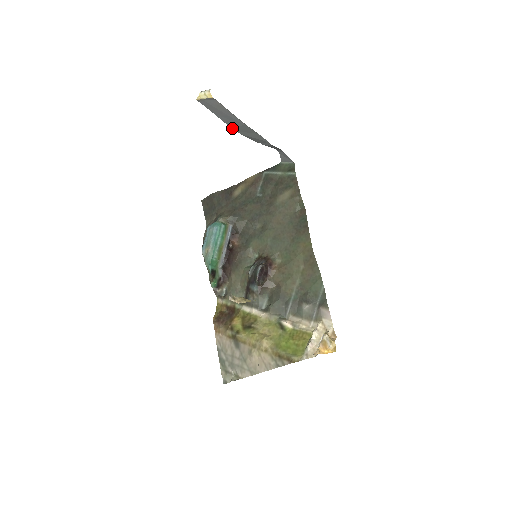
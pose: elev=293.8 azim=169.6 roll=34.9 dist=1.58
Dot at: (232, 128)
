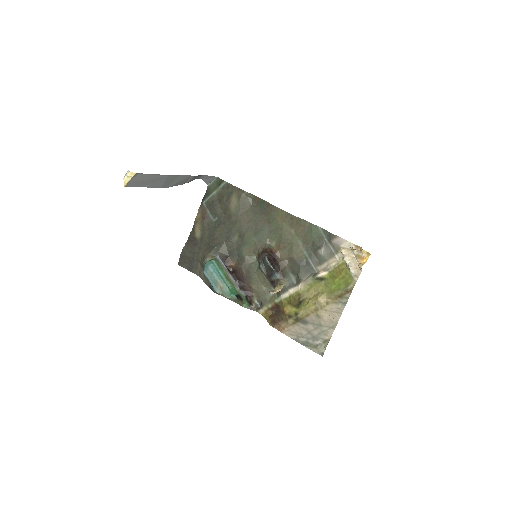
Dot at: occluded
